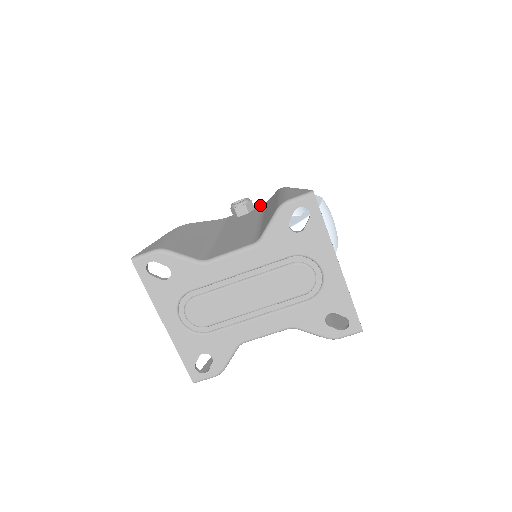
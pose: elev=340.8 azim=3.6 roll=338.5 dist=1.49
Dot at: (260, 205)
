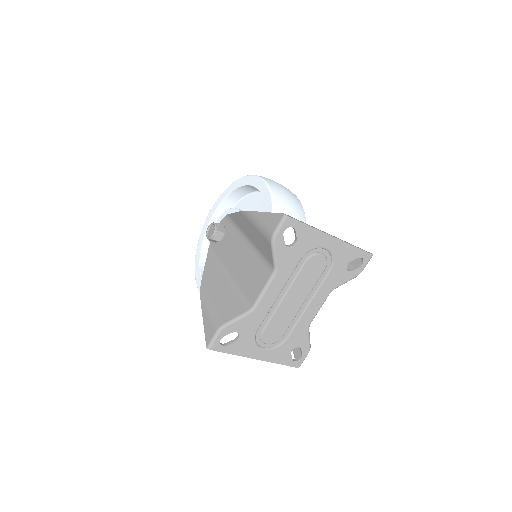
Dot at: (224, 219)
